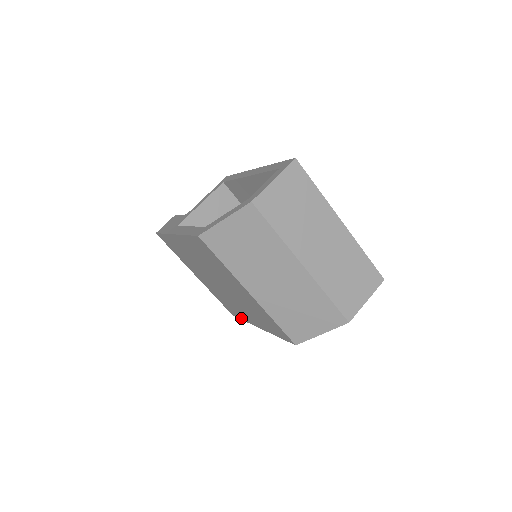
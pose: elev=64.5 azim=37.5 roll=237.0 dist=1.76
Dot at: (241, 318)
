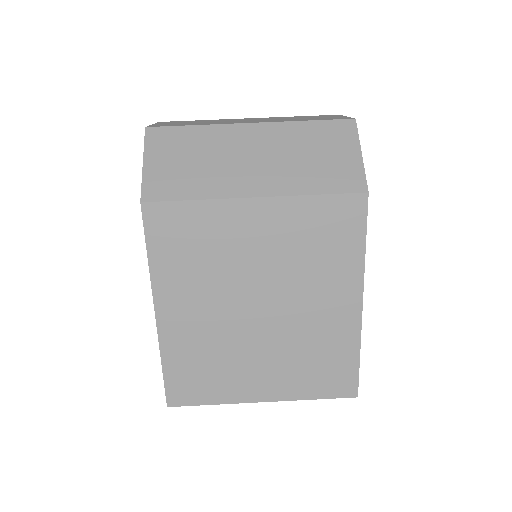
Dot at: (354, 361)
